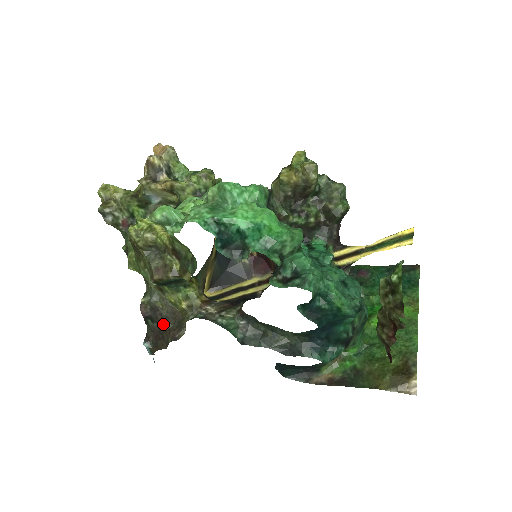
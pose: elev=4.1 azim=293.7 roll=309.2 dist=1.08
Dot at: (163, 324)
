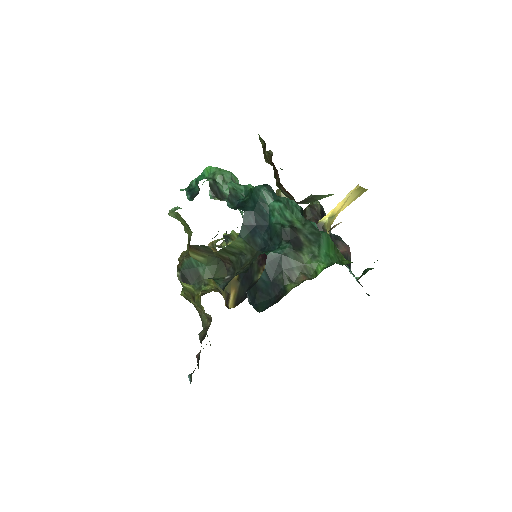
Dot at: occluded
